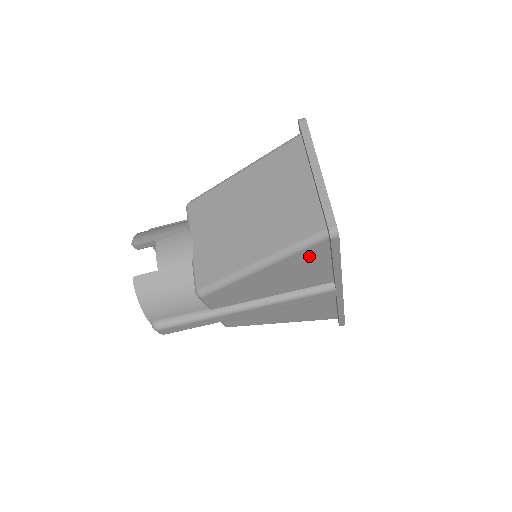
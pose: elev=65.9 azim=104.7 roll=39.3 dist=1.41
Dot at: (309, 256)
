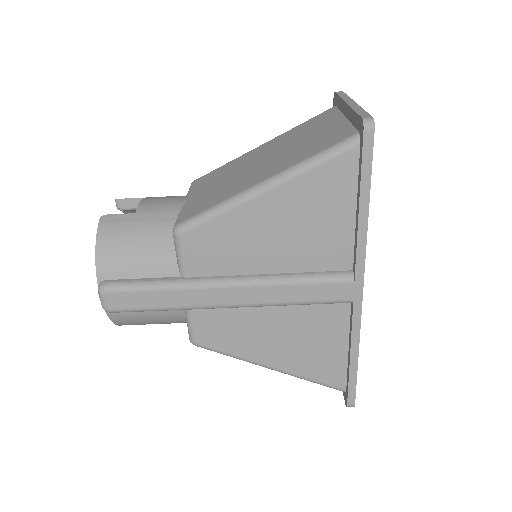
Dot at: (330, 182)
